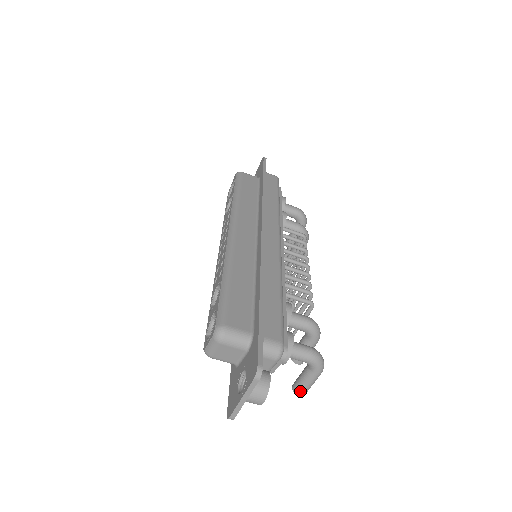
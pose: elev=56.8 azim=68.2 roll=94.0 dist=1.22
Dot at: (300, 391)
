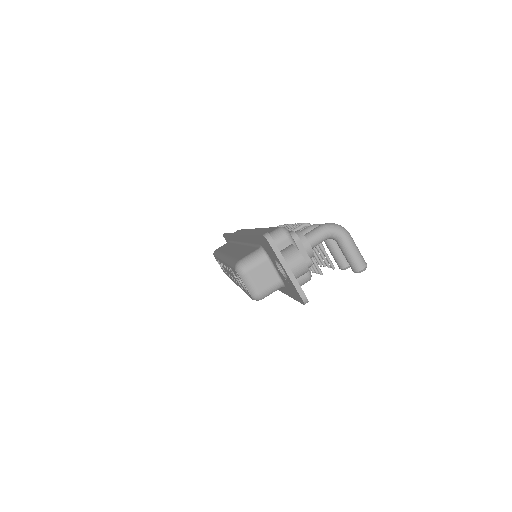
Dot at: (357, 264)
